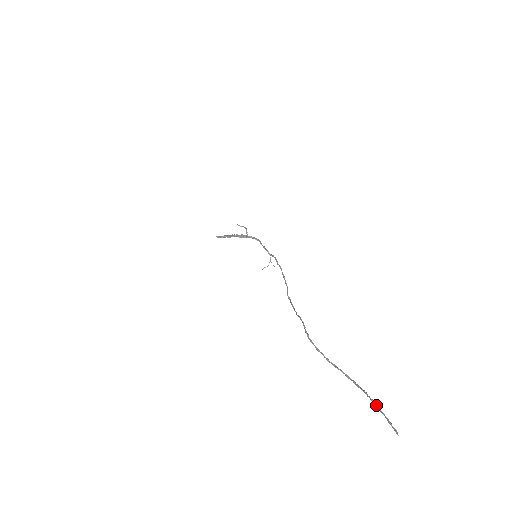
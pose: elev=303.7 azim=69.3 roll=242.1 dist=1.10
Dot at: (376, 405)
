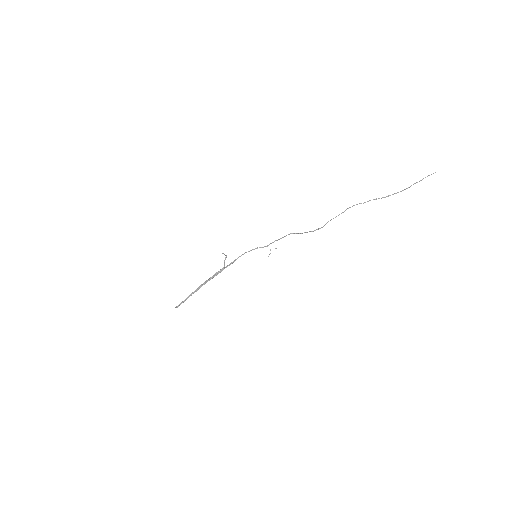
Dot at: occluded
